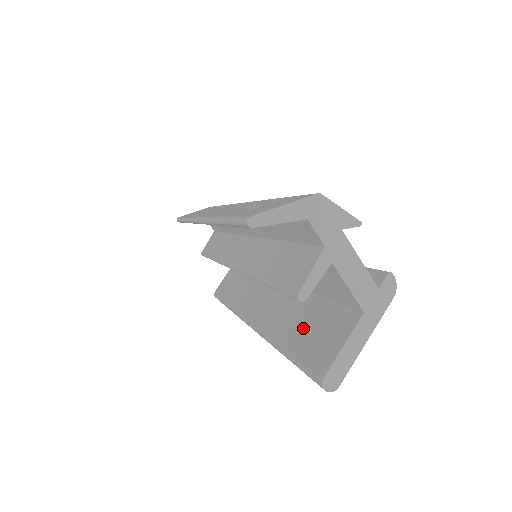
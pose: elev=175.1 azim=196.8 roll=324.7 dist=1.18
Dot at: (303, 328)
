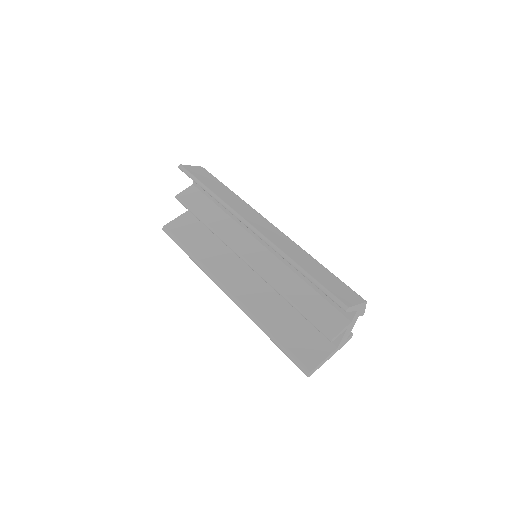
Dot at: (290, 331)
